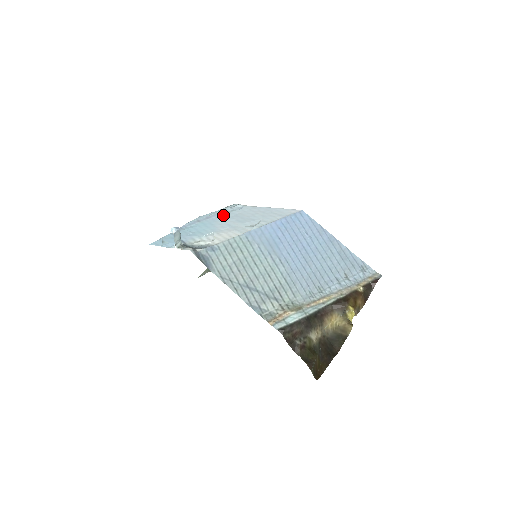
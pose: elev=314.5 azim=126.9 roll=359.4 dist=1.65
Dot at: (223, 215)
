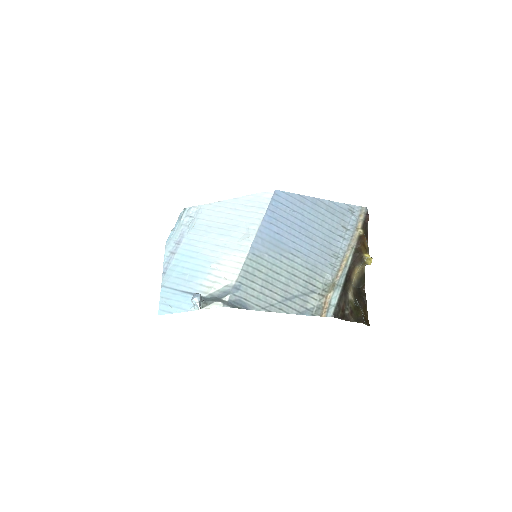
Dot at: (192, 232)
